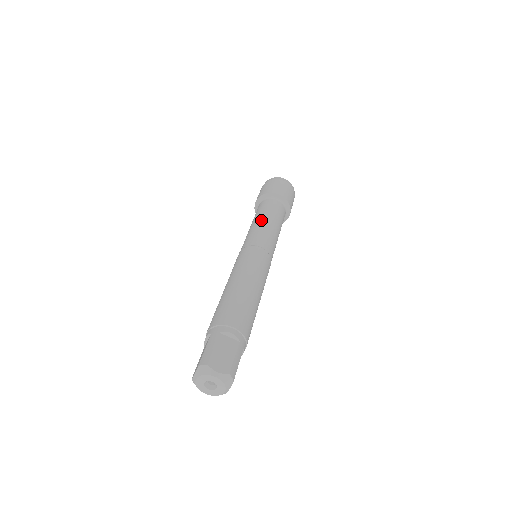
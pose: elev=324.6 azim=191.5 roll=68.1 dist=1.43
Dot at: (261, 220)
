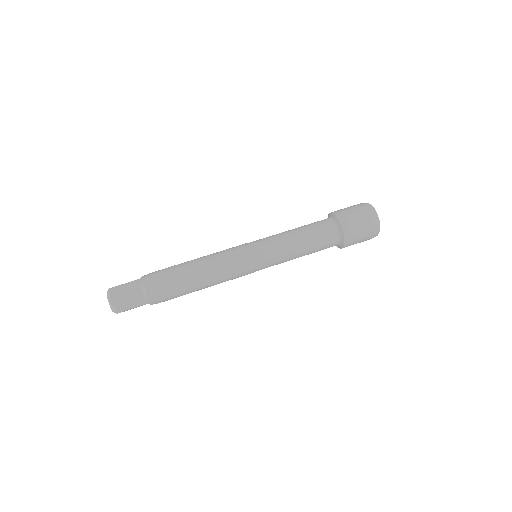
Dot at: (292, 235)
